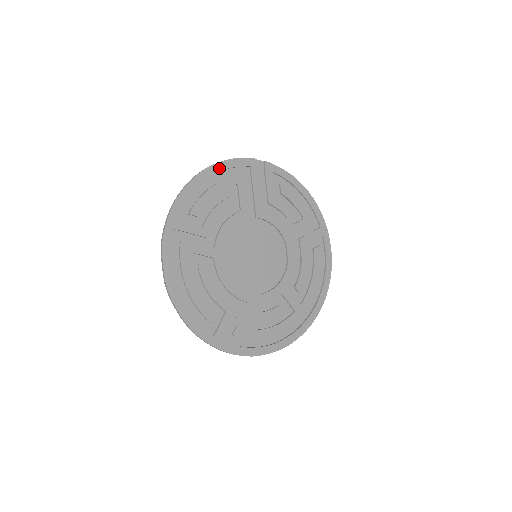
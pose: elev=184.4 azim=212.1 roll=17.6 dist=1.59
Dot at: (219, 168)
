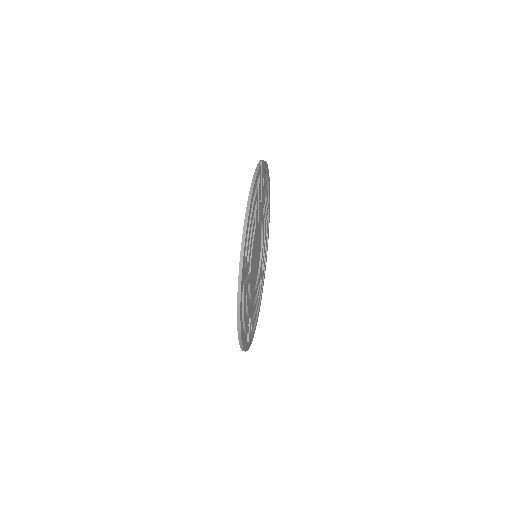
Dot at: (253, 194)
